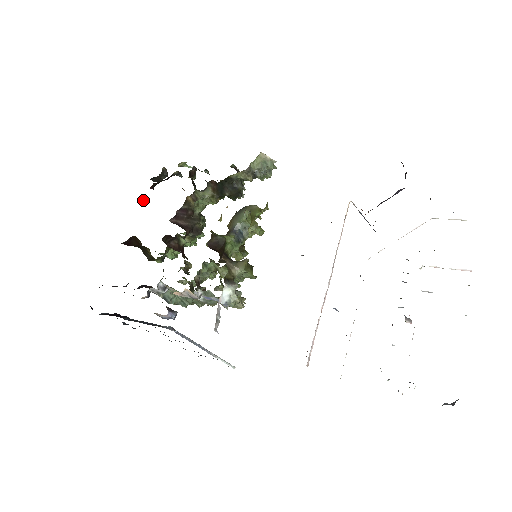
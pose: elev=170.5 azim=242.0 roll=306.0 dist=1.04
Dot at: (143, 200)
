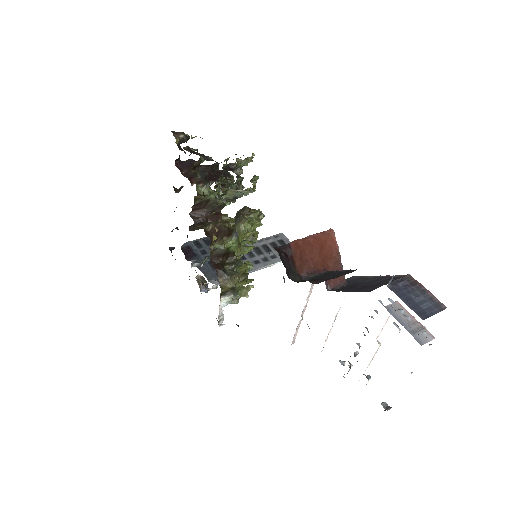
Dot at: occluded
